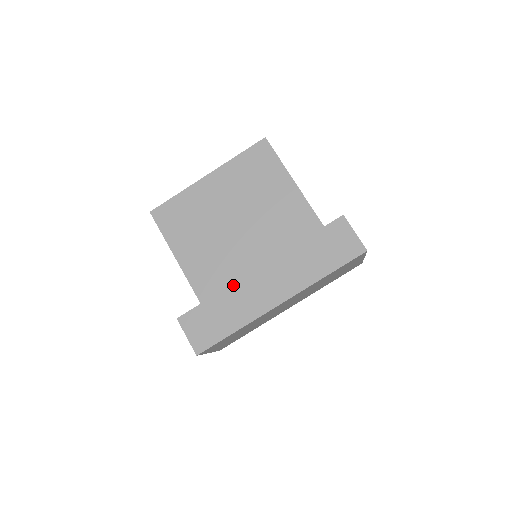
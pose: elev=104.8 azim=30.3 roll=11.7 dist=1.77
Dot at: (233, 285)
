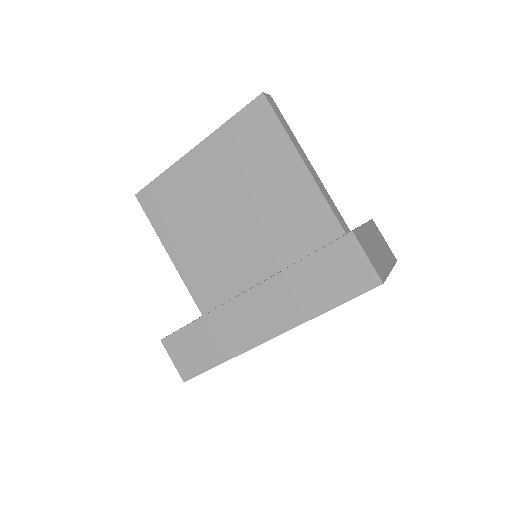
Dot at: (217, 310)
